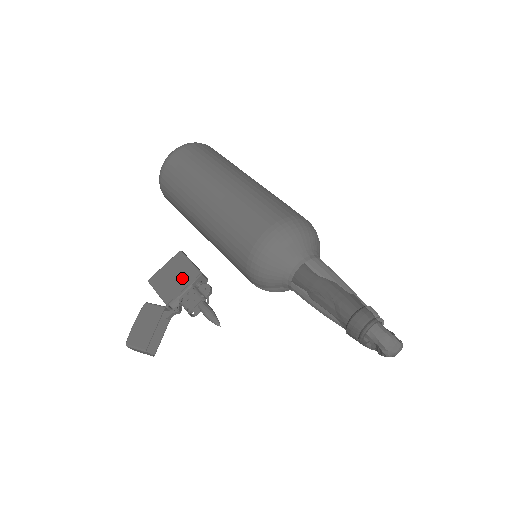
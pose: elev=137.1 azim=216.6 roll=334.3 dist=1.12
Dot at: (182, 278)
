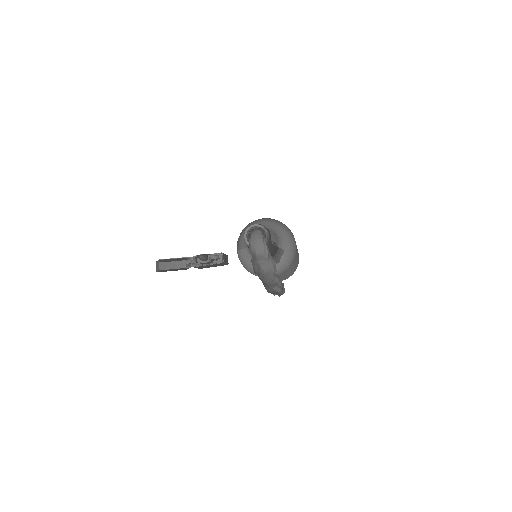
Dot at: occluded
